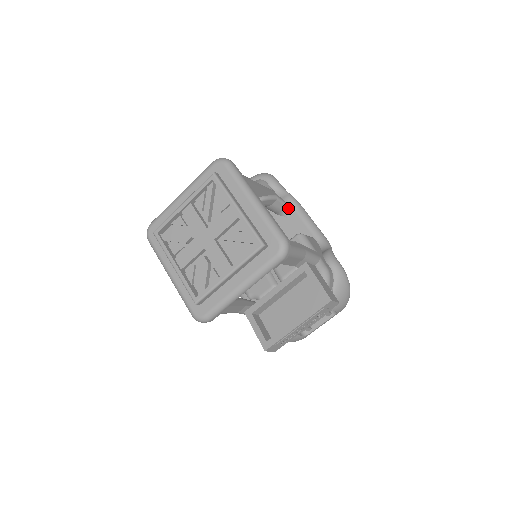
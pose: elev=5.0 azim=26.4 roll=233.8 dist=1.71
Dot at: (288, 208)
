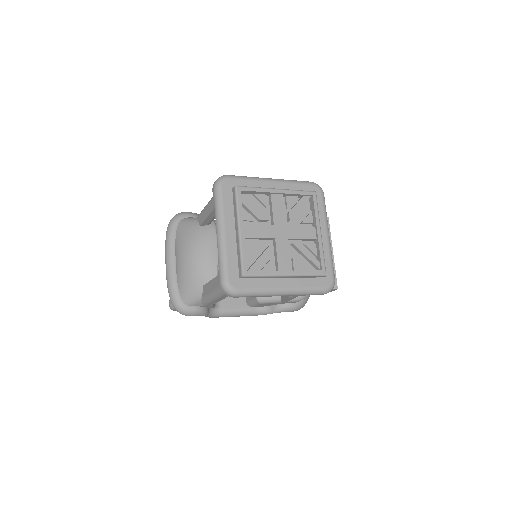
Dot at: occluded
